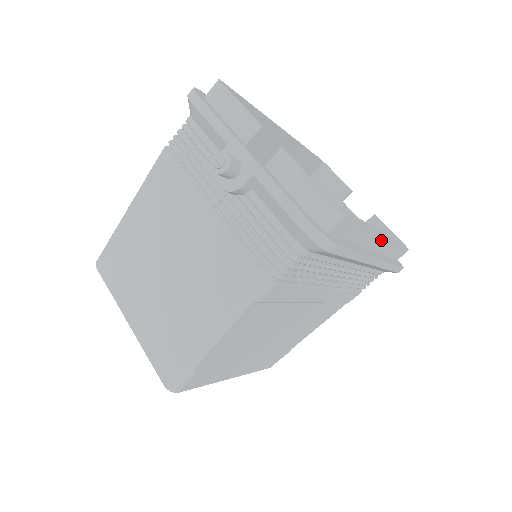
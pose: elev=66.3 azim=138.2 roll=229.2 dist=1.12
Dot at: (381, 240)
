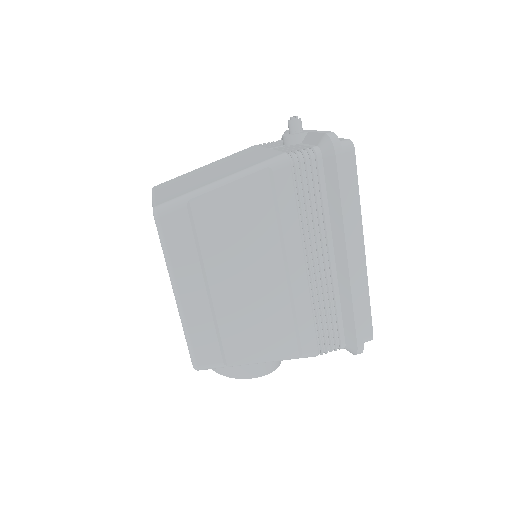
Dot at: (361, 251)
